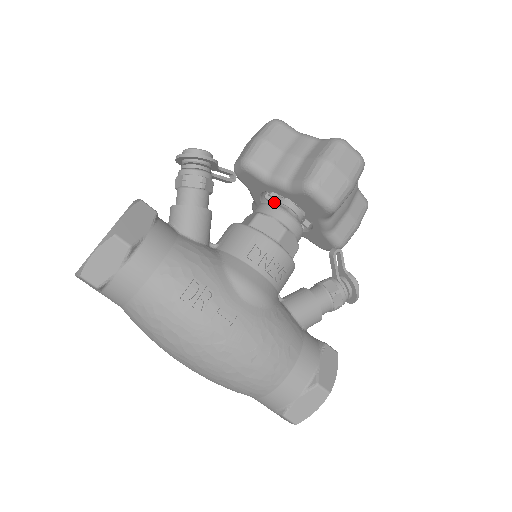
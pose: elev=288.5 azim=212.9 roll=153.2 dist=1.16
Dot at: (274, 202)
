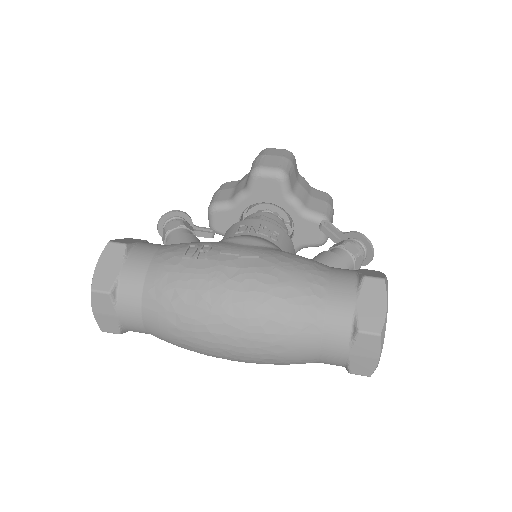
Dot at: occluded
